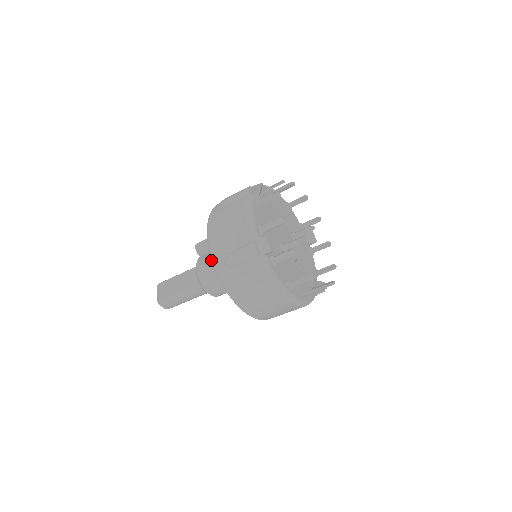
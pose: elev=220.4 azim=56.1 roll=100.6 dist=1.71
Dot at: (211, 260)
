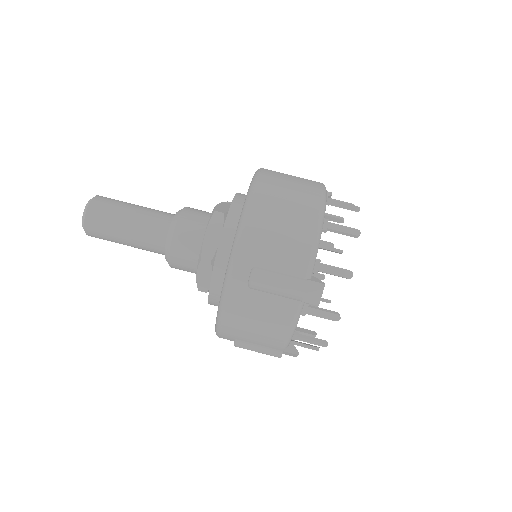
Dot at: occluded
